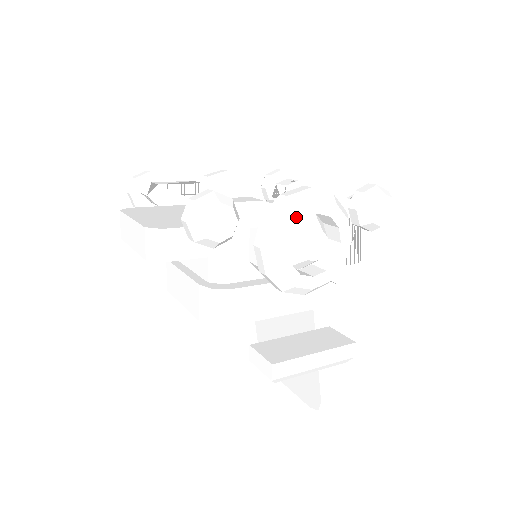
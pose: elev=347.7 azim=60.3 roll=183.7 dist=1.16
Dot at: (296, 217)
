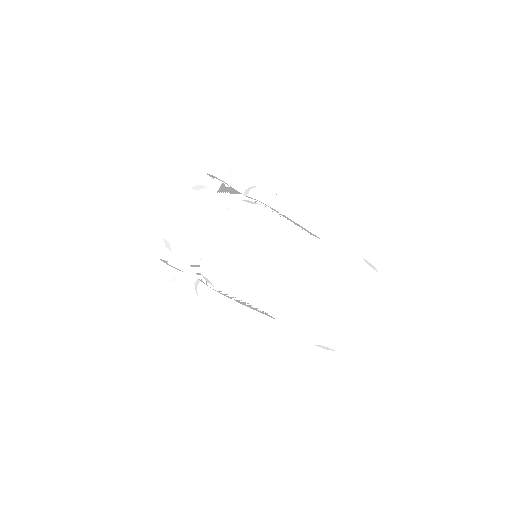
Dot at: occluded
